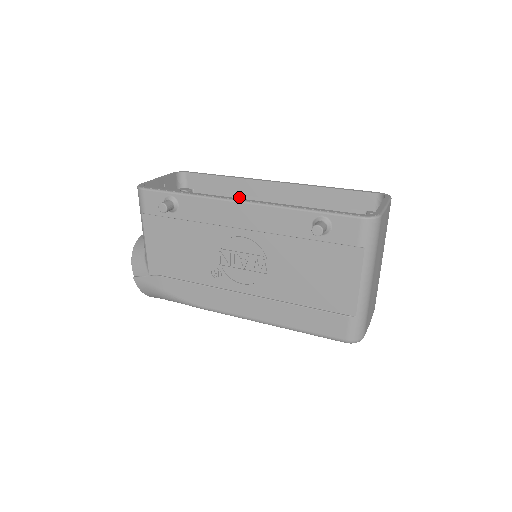
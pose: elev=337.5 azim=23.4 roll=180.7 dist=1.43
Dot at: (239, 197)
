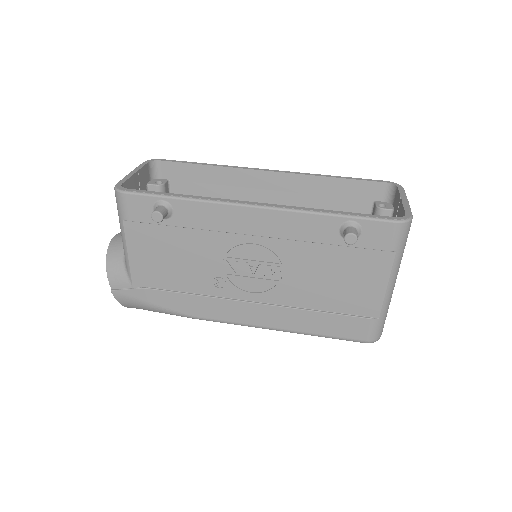
Dot at: (227, 188)
